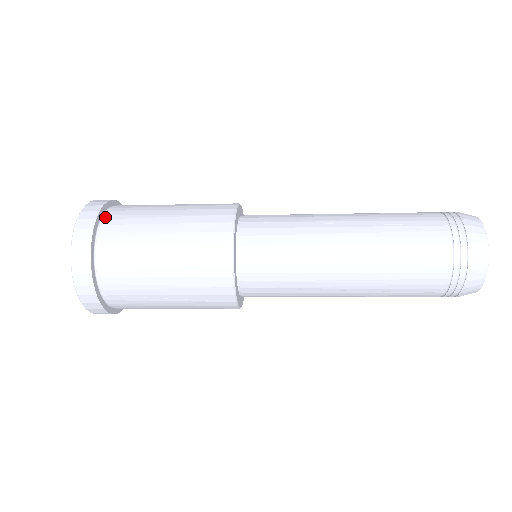
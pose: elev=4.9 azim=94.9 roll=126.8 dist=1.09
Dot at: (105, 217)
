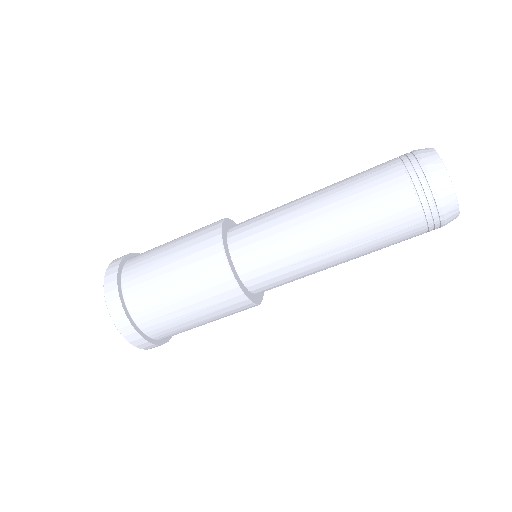
Dot at: (127, 263)
